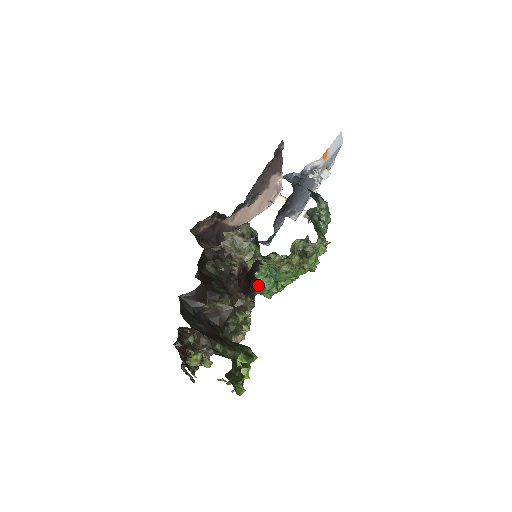
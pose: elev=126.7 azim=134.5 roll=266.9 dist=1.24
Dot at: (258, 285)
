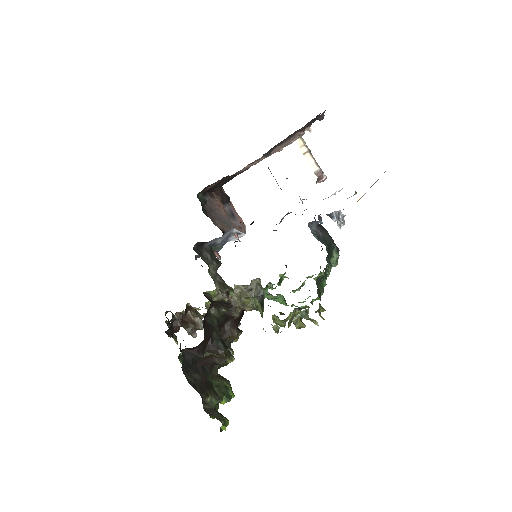
Dot at: occluded
